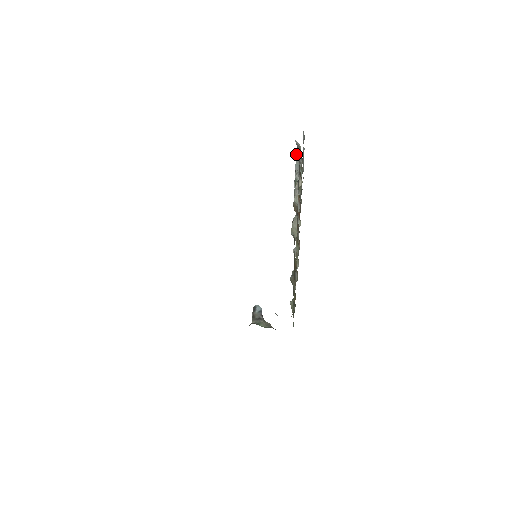
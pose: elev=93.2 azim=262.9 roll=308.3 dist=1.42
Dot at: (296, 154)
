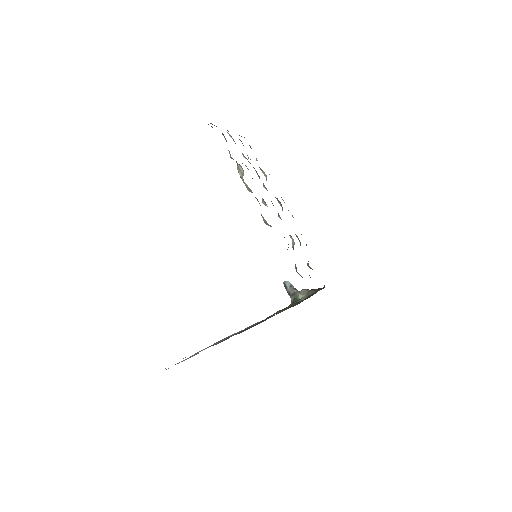
Dot at: occluded
